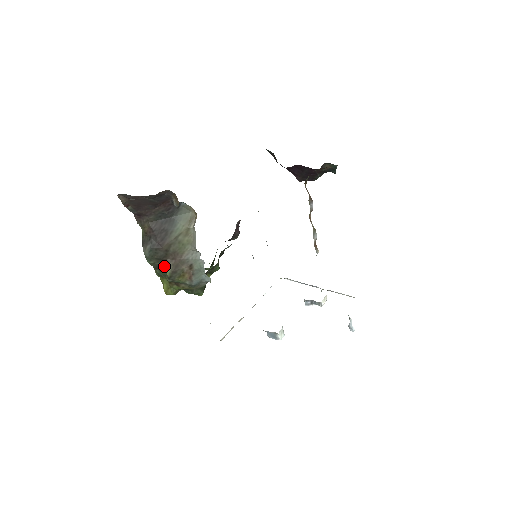
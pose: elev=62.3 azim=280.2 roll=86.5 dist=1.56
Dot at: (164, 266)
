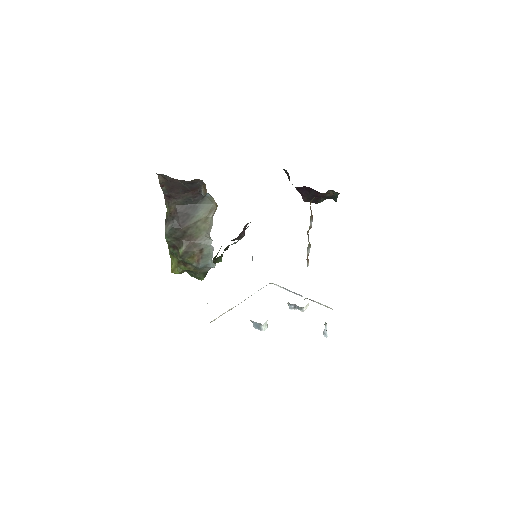
Dot at: (179, 245)
